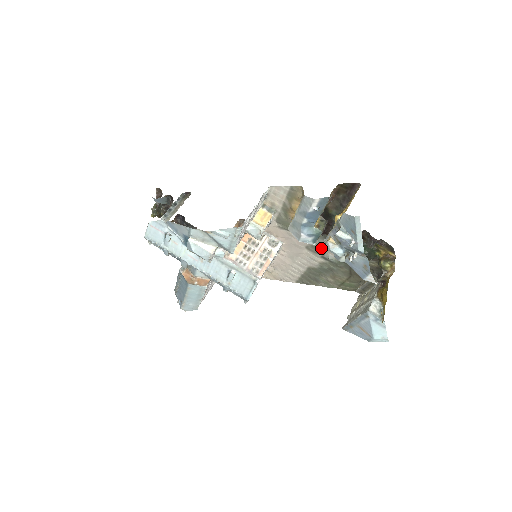
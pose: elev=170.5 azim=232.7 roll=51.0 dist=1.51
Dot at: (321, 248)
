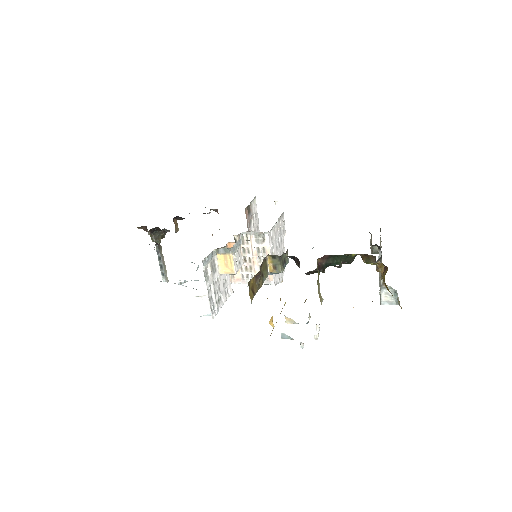
Dot at: occluded
